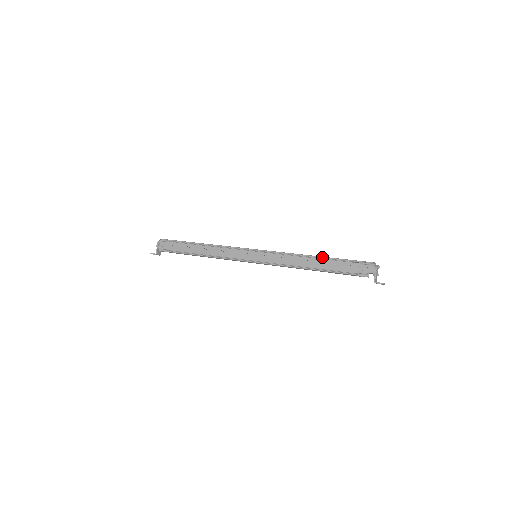
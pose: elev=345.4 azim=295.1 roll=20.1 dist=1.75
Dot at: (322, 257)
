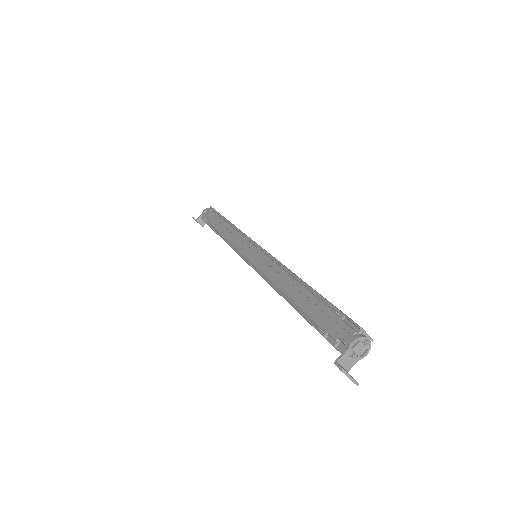
Dot at: (306, 283)
